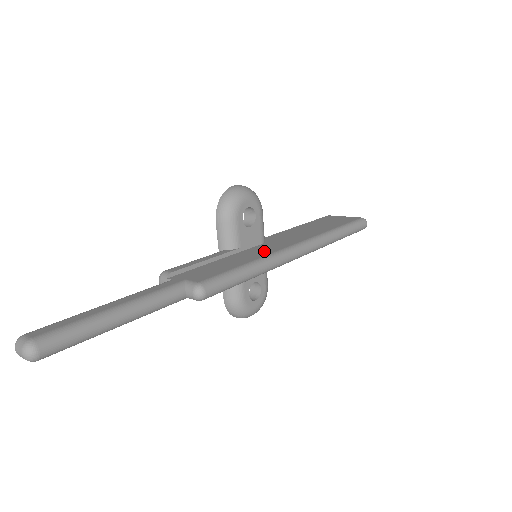
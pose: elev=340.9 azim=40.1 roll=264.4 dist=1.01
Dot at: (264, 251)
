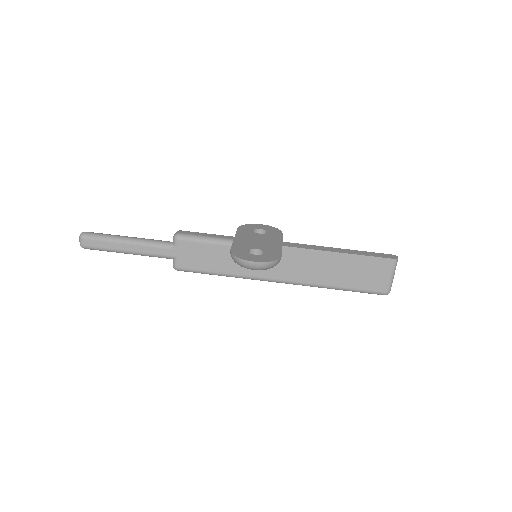
Dot at: (250, 269)
